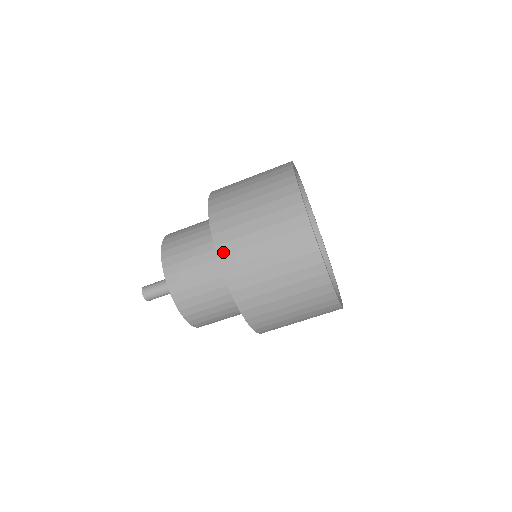
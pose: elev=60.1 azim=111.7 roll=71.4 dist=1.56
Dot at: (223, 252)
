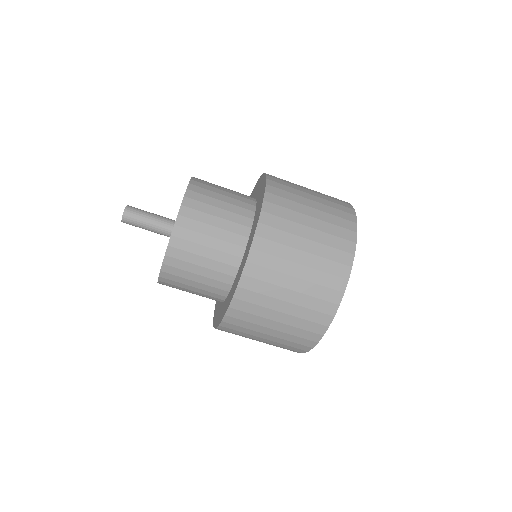
Dot at: (273, 180)
